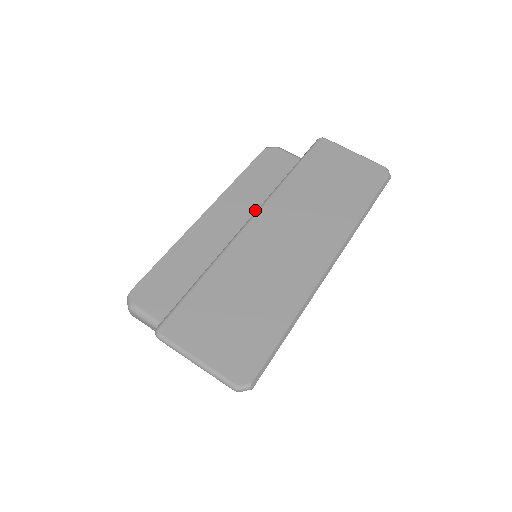
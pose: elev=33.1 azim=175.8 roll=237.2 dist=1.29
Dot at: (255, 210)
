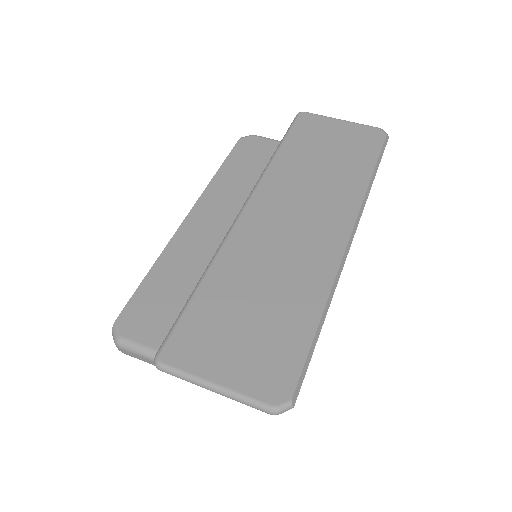
Dot at: occluded
